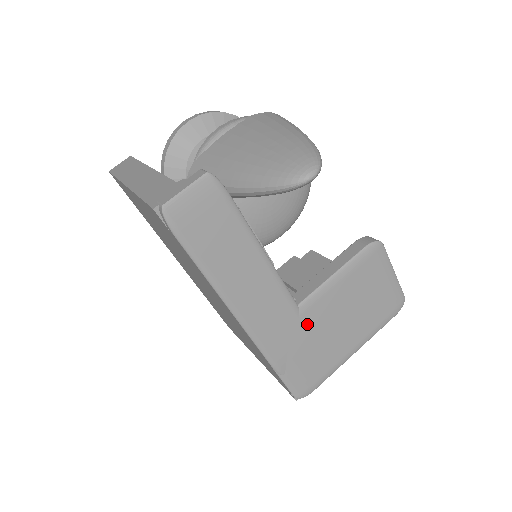
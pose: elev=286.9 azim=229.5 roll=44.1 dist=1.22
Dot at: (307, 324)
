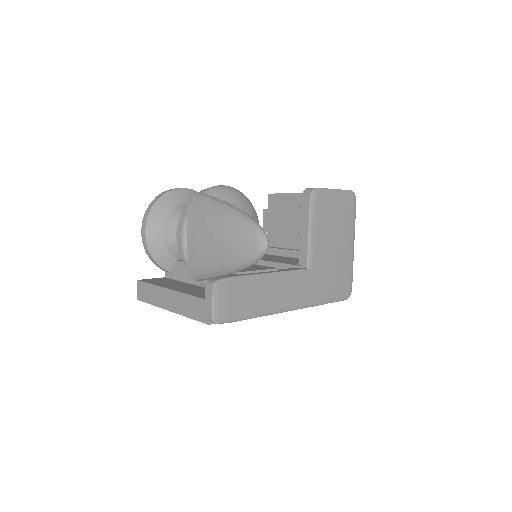
Dot at: (320, 269)
